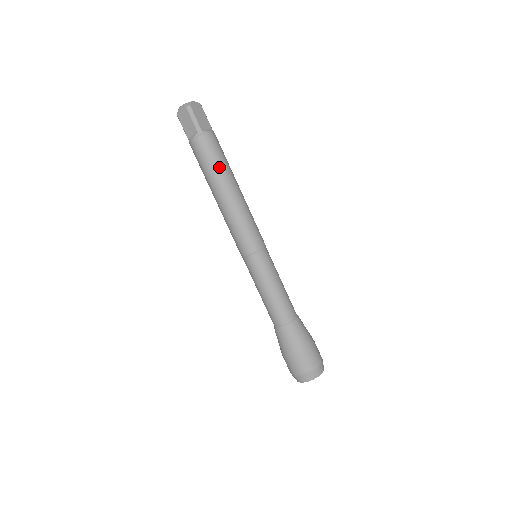
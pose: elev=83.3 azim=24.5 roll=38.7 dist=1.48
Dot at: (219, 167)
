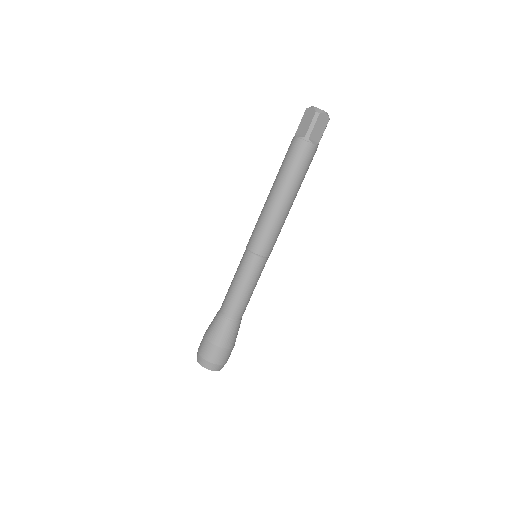
Dot at: (293, 175)
